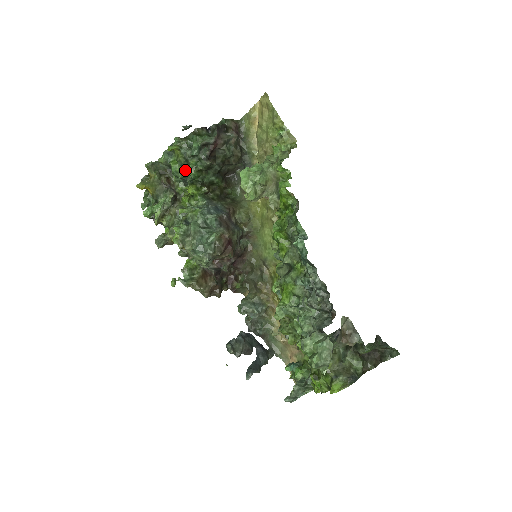
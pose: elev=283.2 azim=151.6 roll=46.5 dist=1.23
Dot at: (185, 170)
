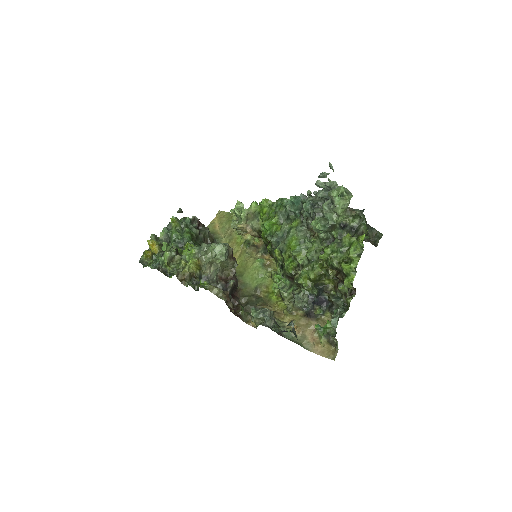
Dot at: (182, 235)
